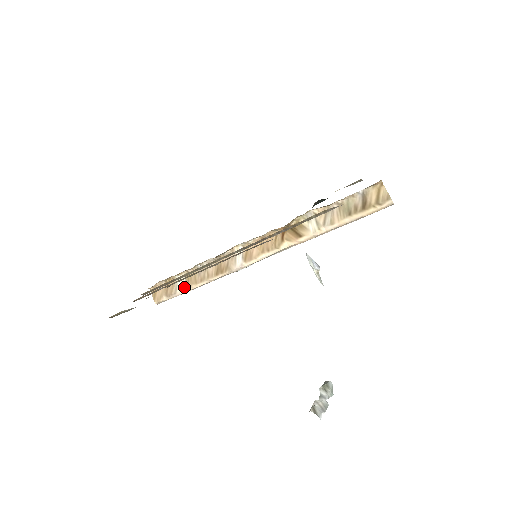
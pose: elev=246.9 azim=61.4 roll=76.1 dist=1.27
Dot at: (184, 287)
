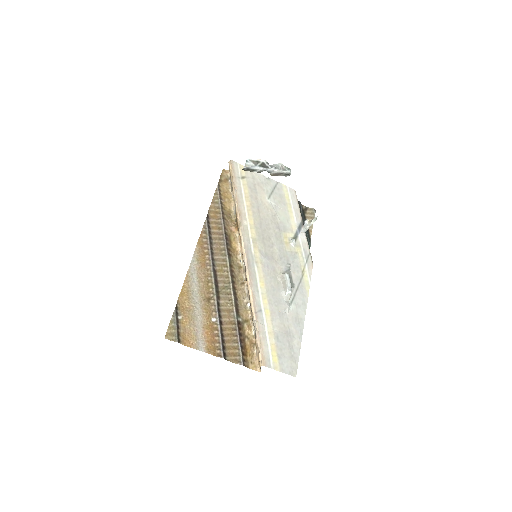
Dot at: (254, 324)
